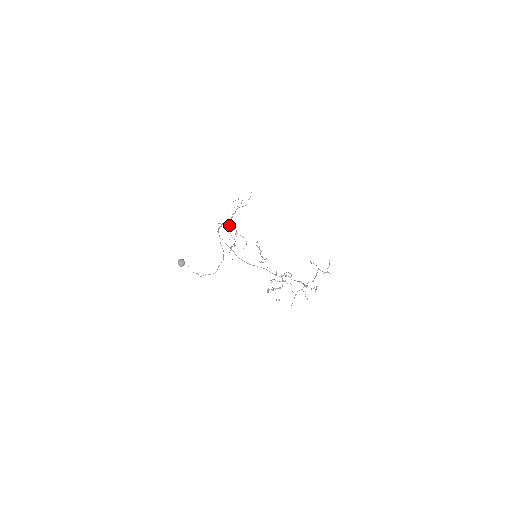
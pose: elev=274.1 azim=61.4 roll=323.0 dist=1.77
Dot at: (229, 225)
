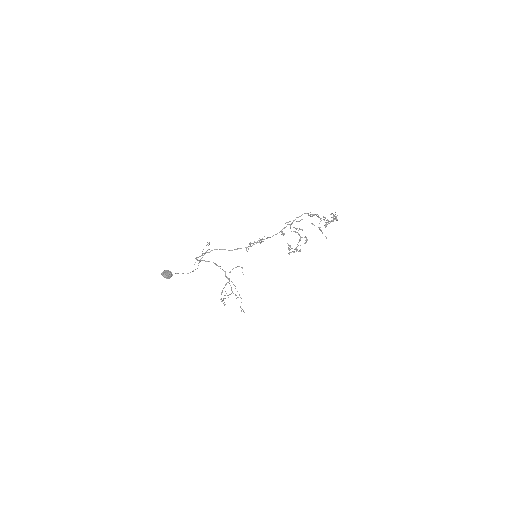
Dot at: (221, 294)
